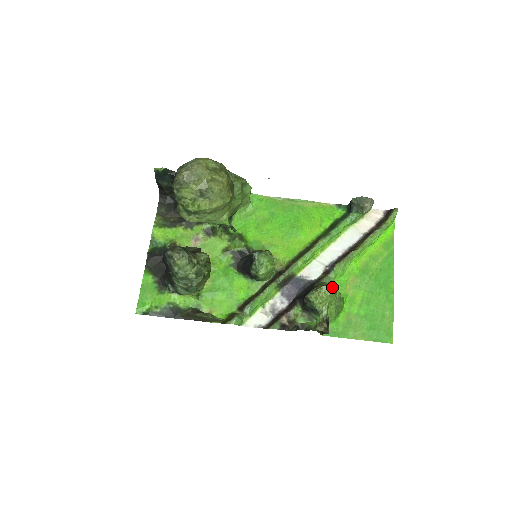
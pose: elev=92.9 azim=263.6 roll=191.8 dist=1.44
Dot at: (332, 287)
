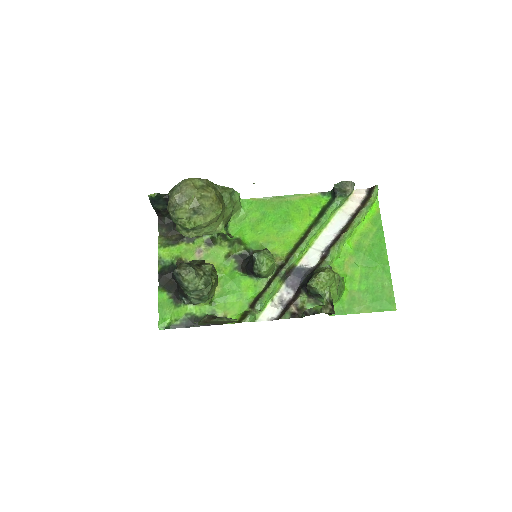
Dot at: (329, 271)
